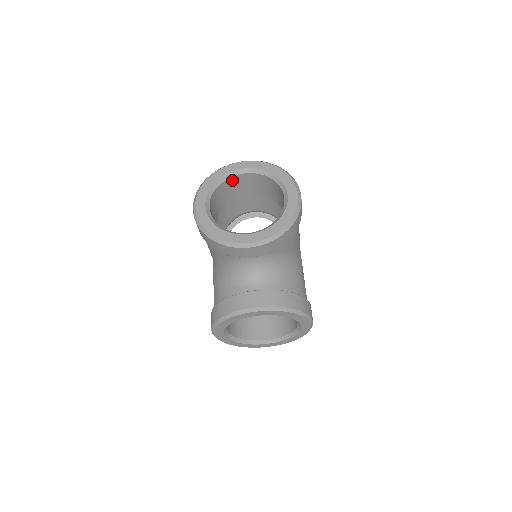
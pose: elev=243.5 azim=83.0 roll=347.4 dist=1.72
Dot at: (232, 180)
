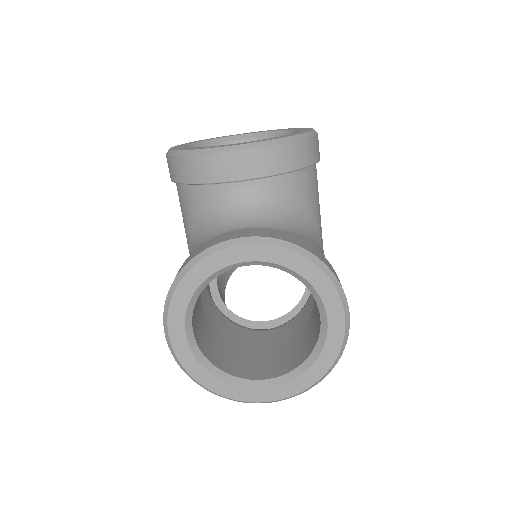
Dot at: occluded
